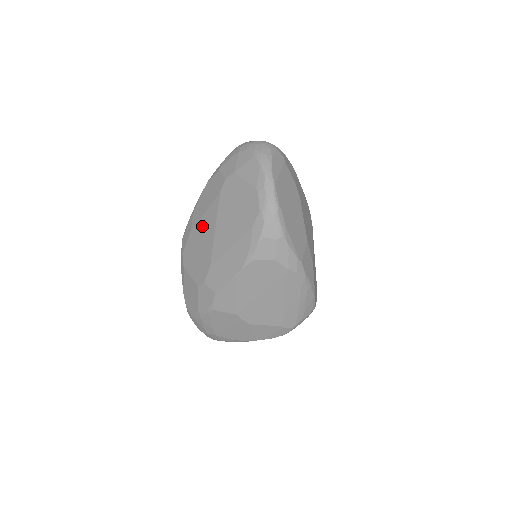
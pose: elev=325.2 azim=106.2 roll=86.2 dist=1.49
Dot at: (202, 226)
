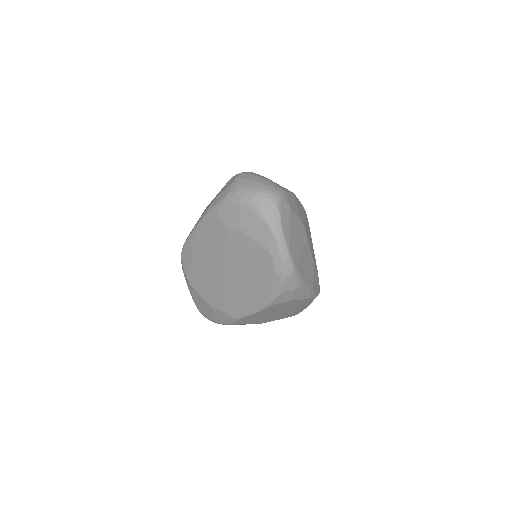
Dot at: (207, 261)
